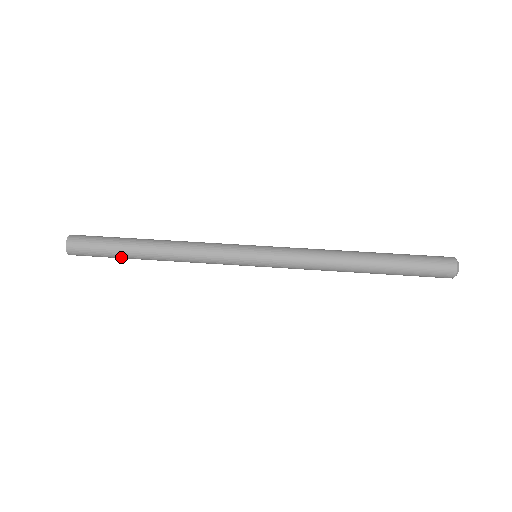
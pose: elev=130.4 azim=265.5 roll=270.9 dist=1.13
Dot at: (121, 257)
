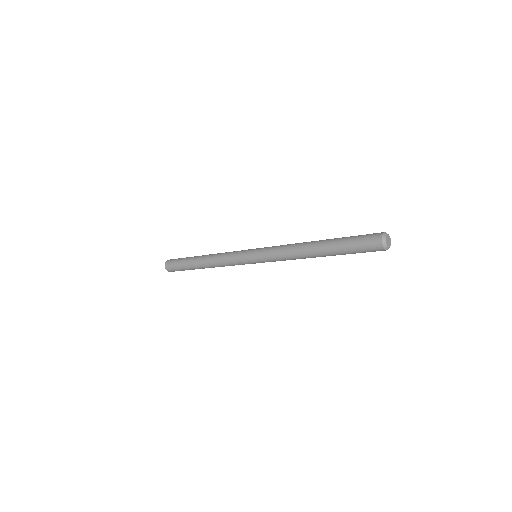
Dot at: (187, 265)
